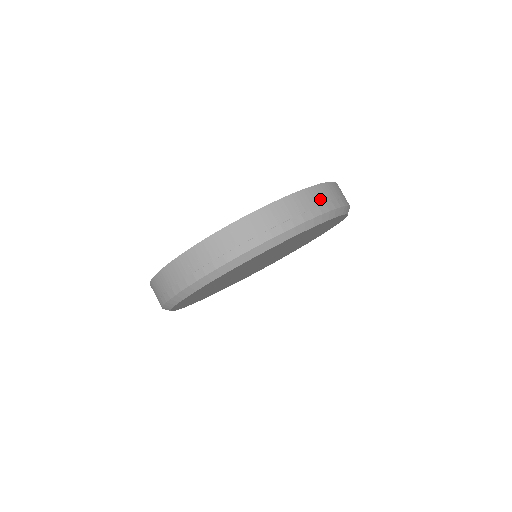
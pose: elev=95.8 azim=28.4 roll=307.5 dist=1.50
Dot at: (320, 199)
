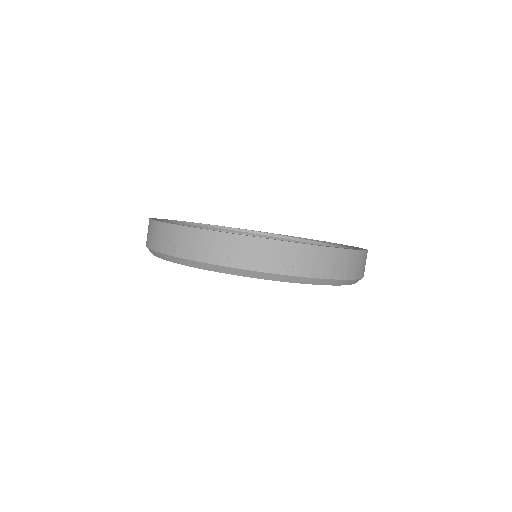
Dot at: (358, 265)
